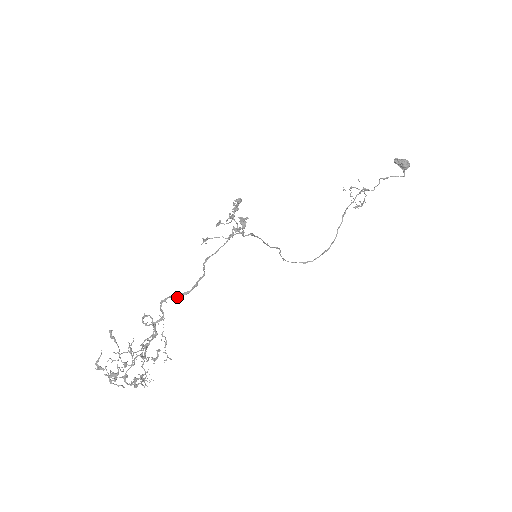
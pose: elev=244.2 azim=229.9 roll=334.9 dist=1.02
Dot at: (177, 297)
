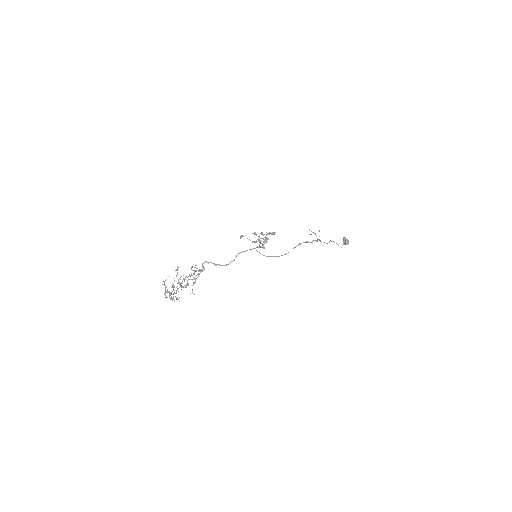
Dot at: (216, 265)
